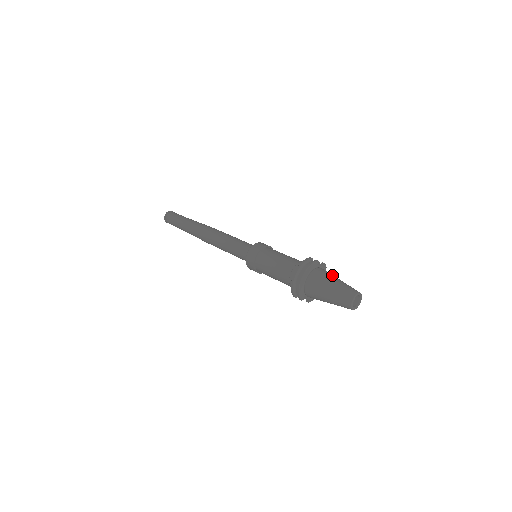
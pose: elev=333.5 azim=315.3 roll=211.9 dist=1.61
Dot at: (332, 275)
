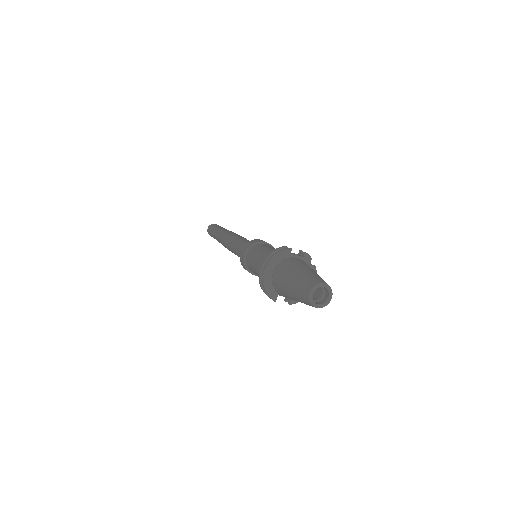
Dot at: (303, 265)
